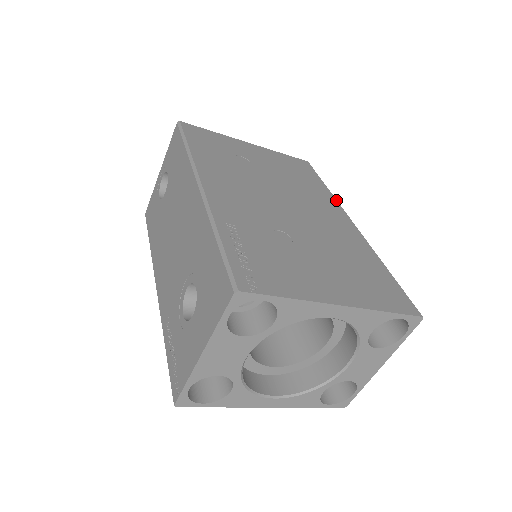
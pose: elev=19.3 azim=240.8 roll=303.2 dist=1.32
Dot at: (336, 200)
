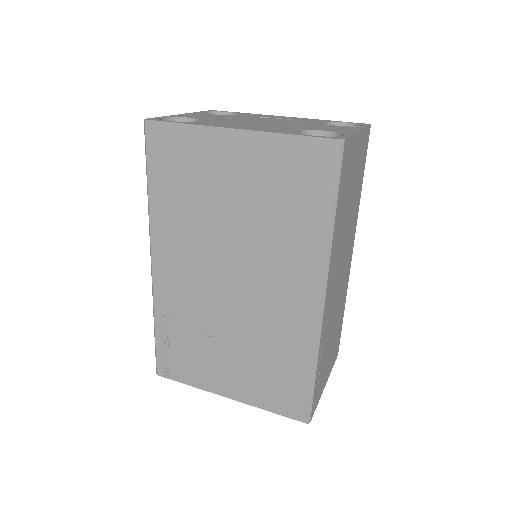
Dot at: (326, 254)
